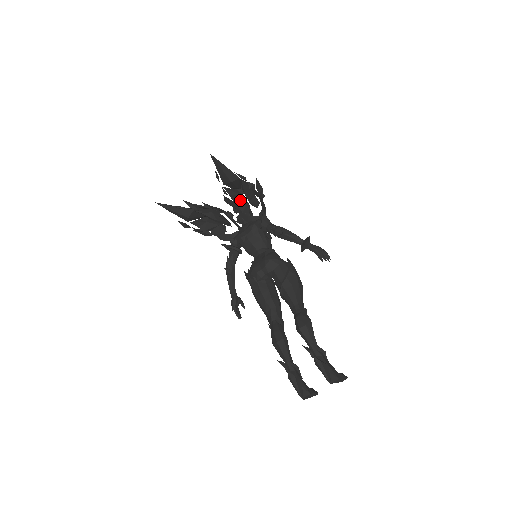
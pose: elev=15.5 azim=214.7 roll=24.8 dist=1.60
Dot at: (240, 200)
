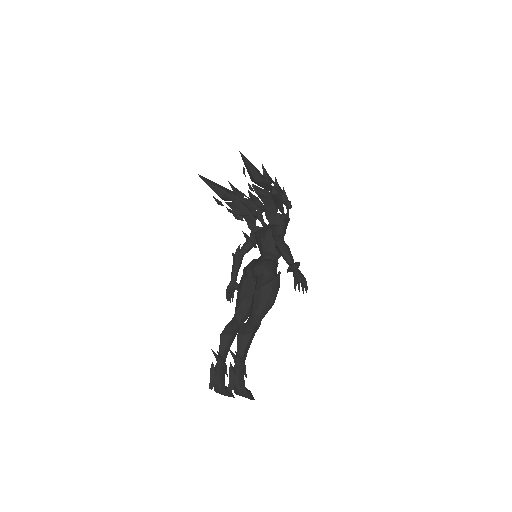
Dot at: (268, 201)
